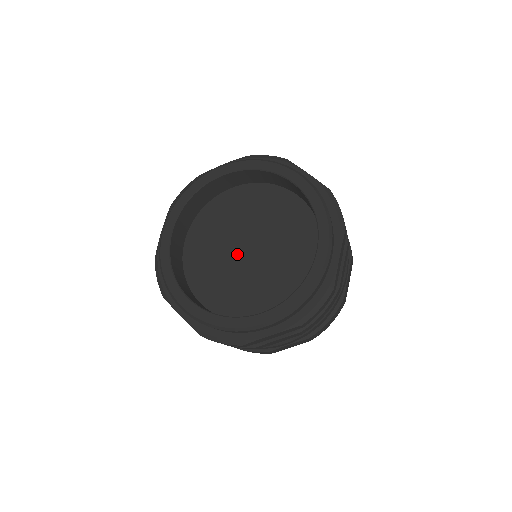
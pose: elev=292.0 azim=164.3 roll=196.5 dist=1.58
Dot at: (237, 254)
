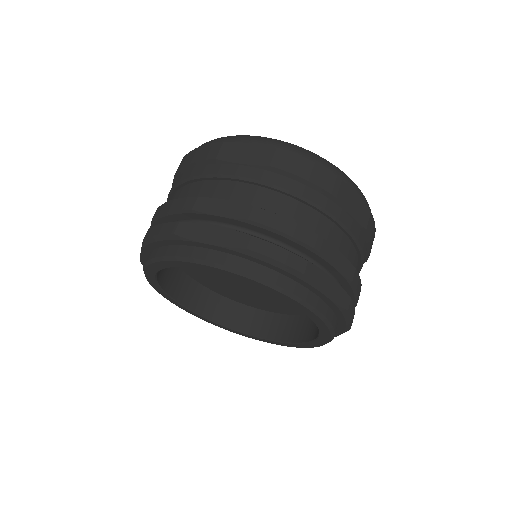
Dot at: (244, 284)
